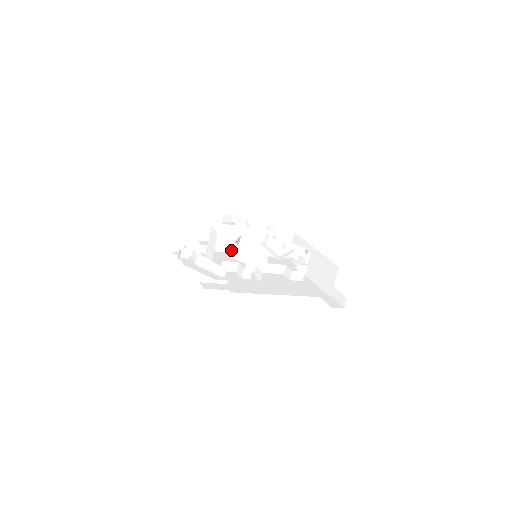
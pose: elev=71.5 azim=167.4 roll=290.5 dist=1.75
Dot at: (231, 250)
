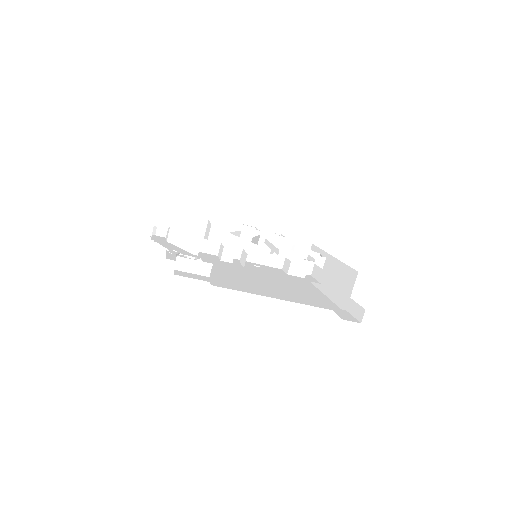
Dot at: (223, 242)
